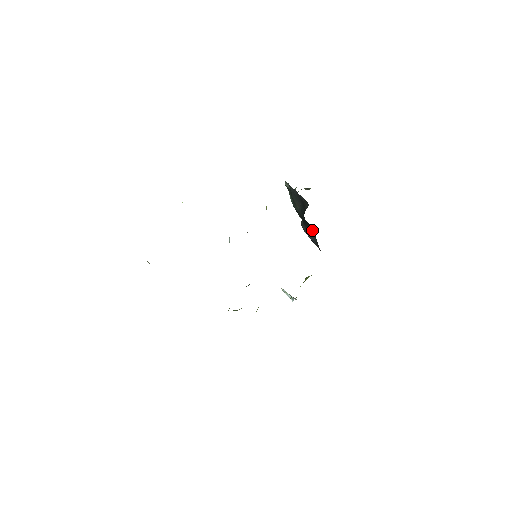
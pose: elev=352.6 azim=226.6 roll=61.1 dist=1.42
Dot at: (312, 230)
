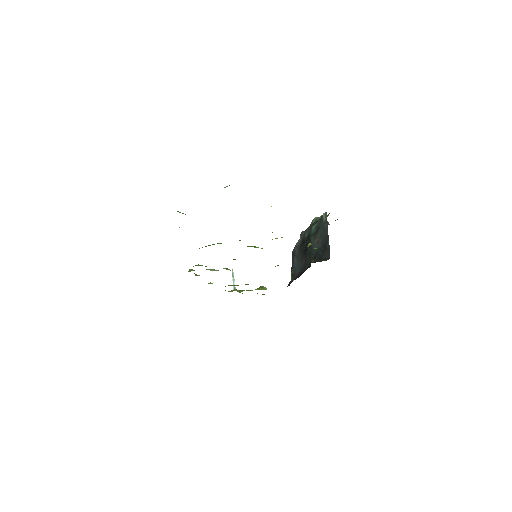
Dot at: (305, 265)
